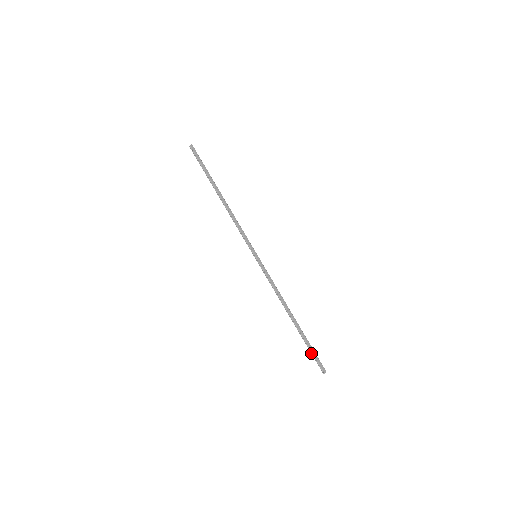
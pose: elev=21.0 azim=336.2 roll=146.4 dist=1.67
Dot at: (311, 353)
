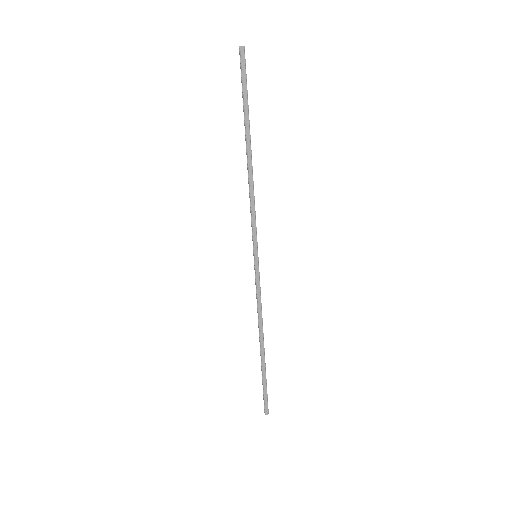
Dot at: (263, 389)
